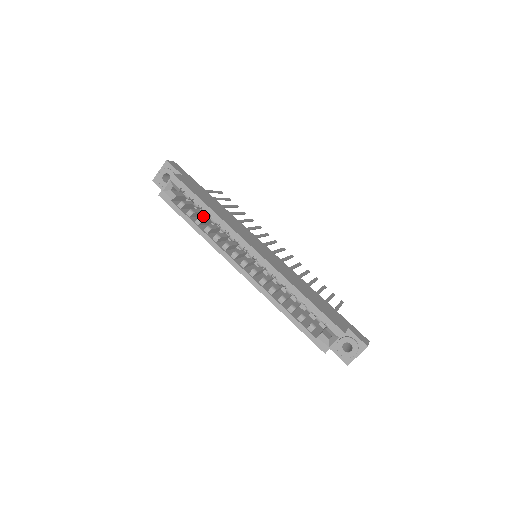
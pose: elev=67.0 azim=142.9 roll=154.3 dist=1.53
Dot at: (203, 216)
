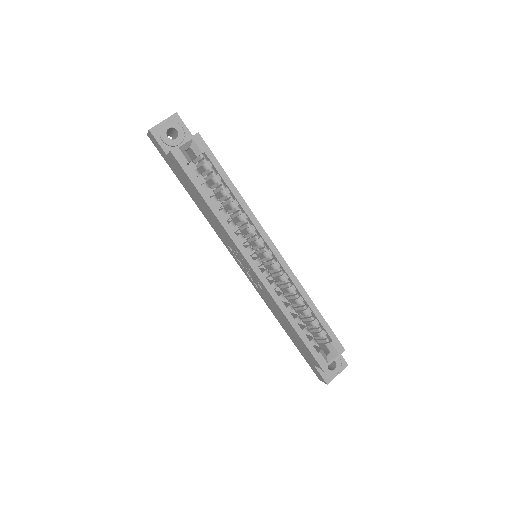
Dot at: occluded
